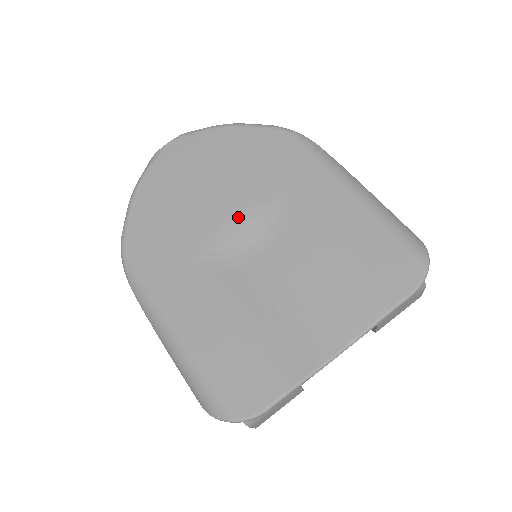
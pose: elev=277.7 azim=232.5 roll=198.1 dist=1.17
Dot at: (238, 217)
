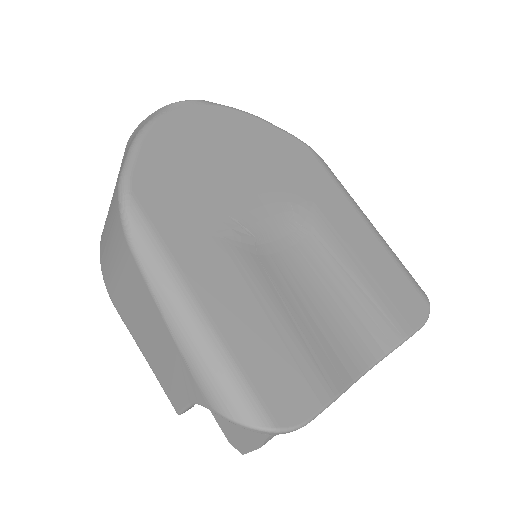
Dot at: (268, 205)
